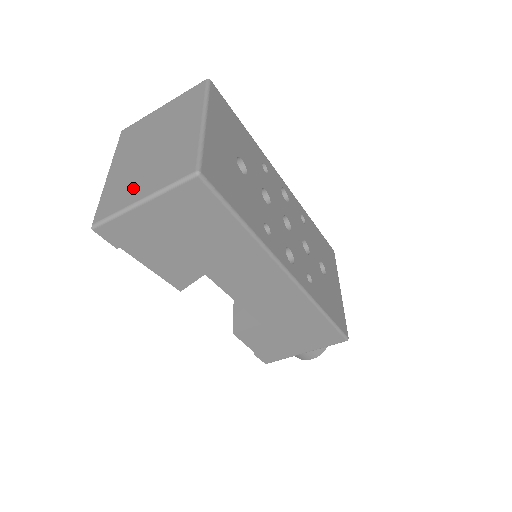
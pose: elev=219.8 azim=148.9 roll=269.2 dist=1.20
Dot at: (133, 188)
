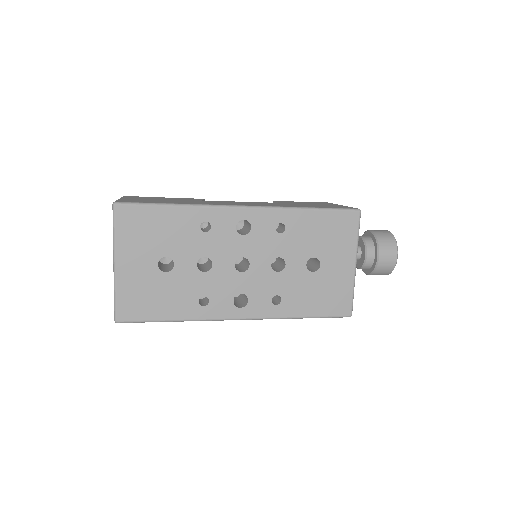
Dot at: occluded
